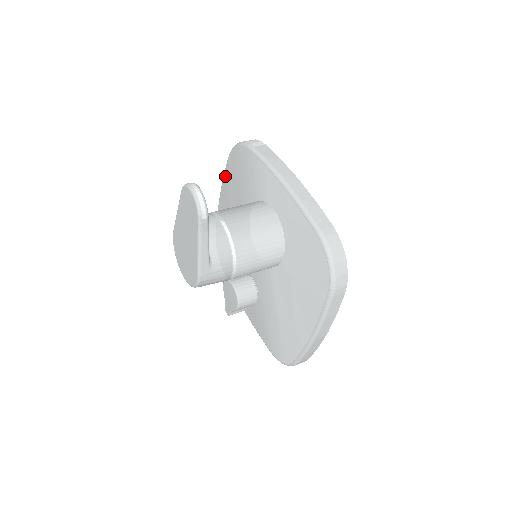
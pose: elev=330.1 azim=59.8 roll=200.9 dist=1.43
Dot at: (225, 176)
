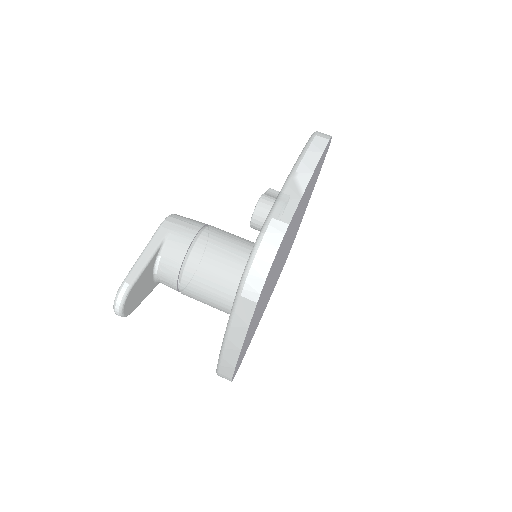
Dot at: (276, 199)
